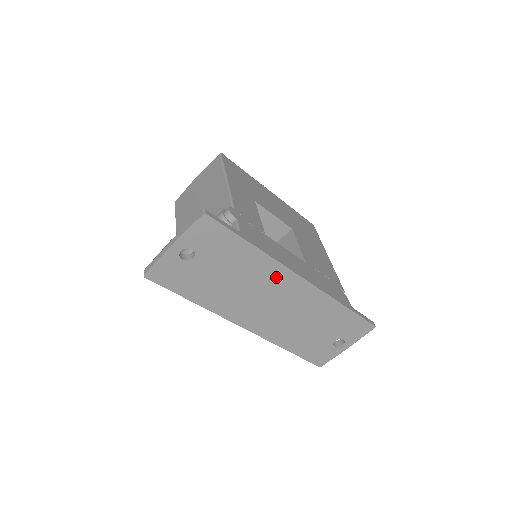
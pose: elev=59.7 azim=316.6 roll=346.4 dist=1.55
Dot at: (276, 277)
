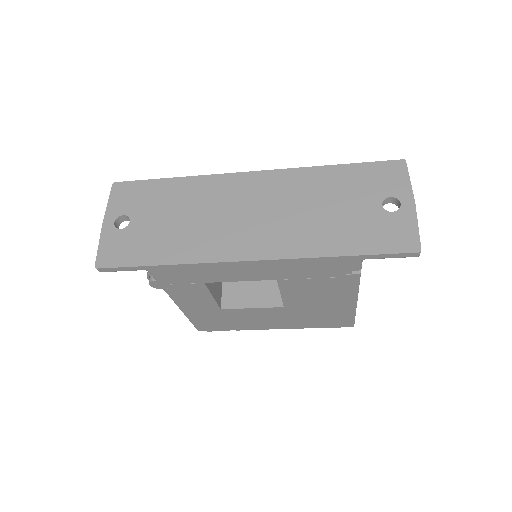
Dot at: (223, 188)
